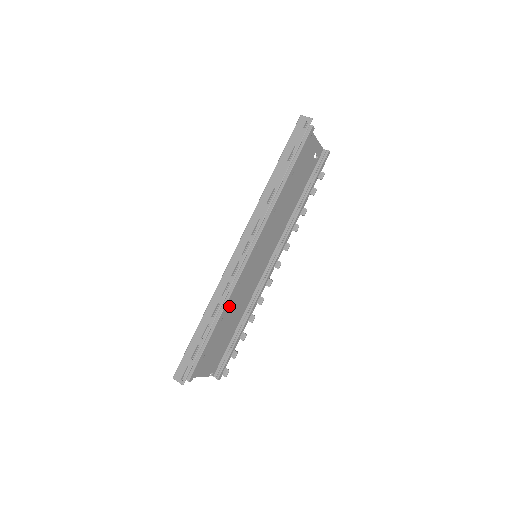
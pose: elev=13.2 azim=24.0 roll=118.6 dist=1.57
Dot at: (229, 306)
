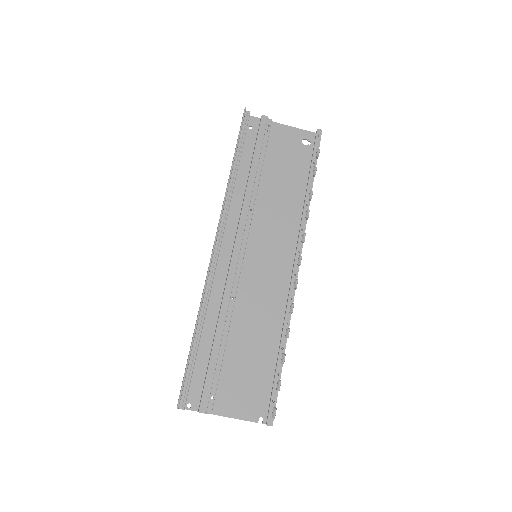
Dot at: (242, 319)
